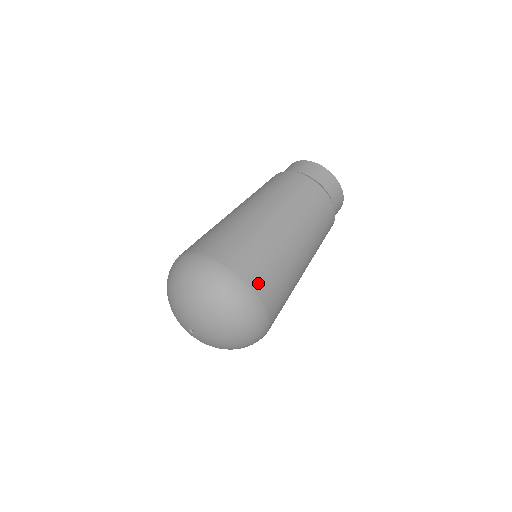
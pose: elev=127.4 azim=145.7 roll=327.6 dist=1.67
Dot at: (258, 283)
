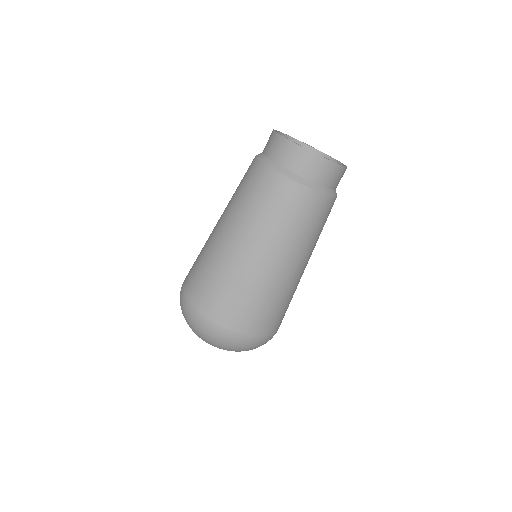
Dot at: occluded
